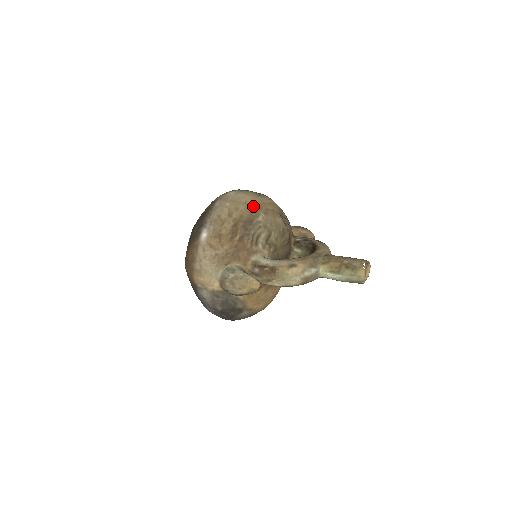
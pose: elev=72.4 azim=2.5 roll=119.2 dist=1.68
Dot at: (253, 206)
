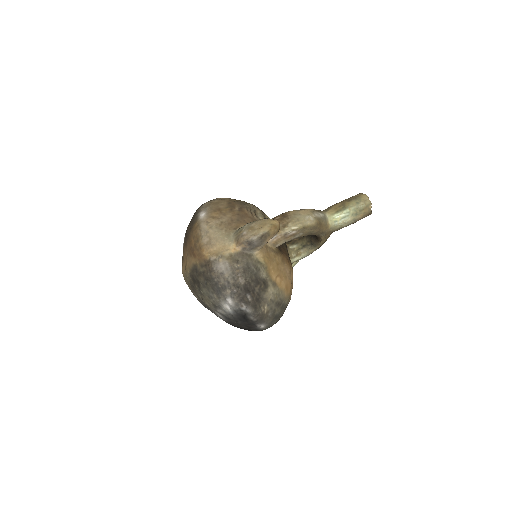
Dot at: occluded
